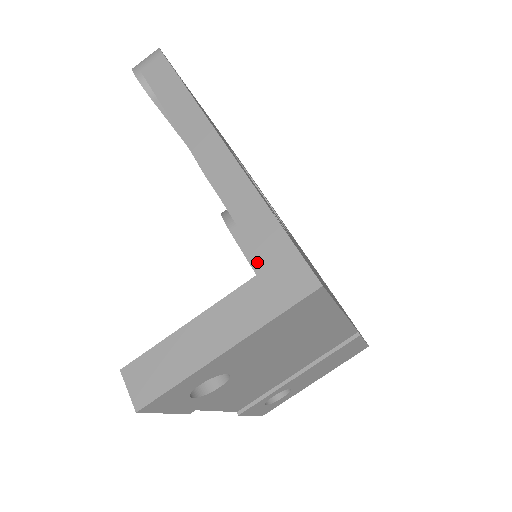
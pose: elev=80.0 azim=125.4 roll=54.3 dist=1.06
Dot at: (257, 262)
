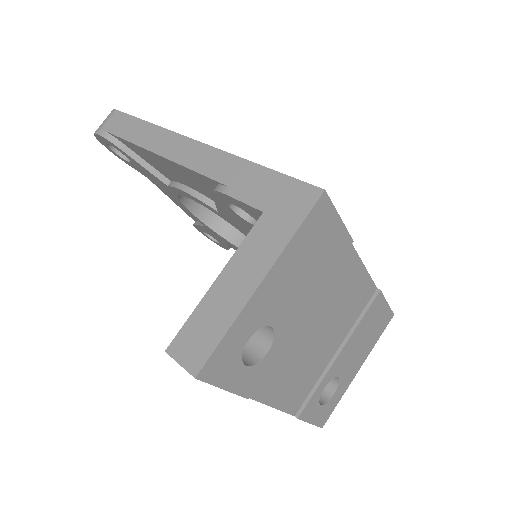
Dot at: (259, 203)
